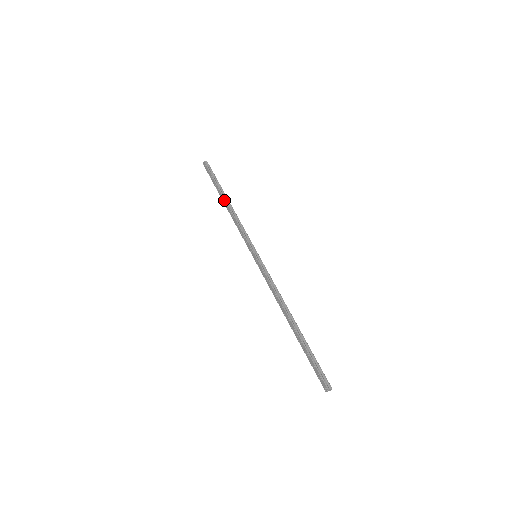
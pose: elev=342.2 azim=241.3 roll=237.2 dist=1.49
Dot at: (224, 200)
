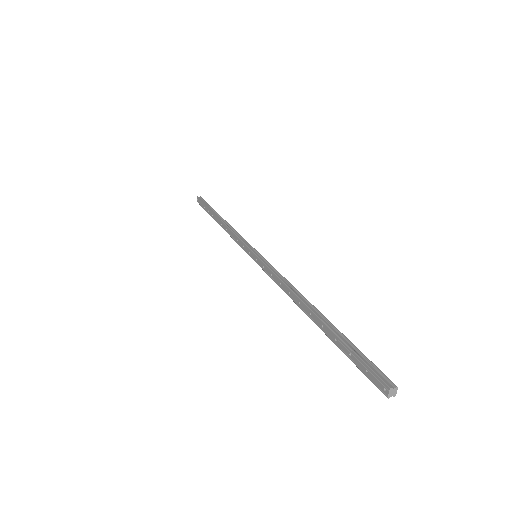
Dot at: (217, 219)
